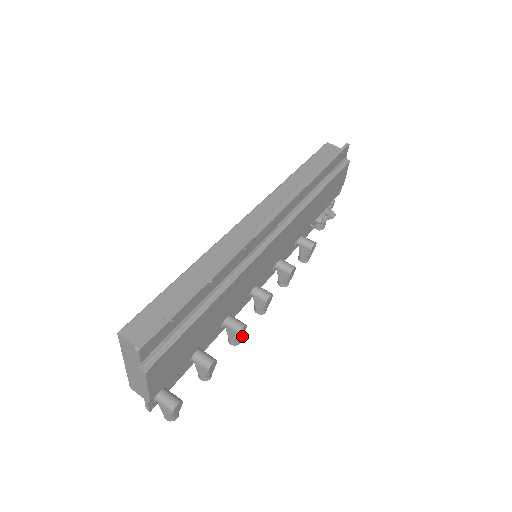
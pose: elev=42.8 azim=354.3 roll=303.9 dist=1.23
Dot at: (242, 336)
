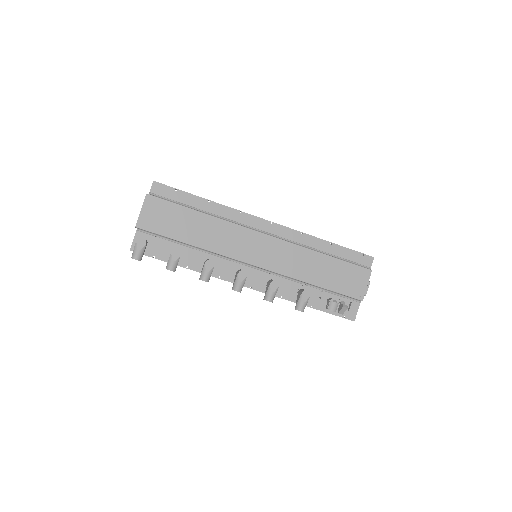
Dot at: (208, 271)
